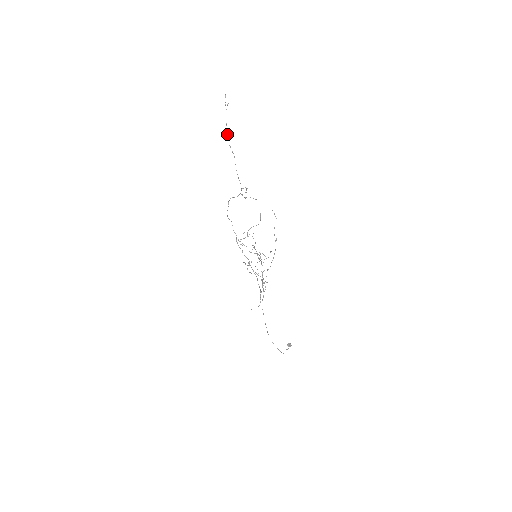
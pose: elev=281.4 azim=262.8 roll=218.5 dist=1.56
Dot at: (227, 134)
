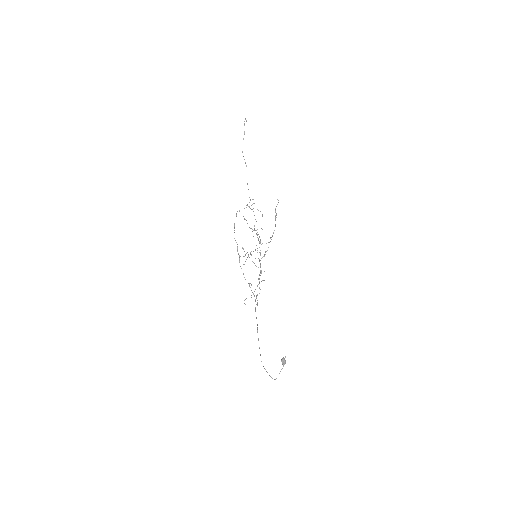
Dot at: occluded
